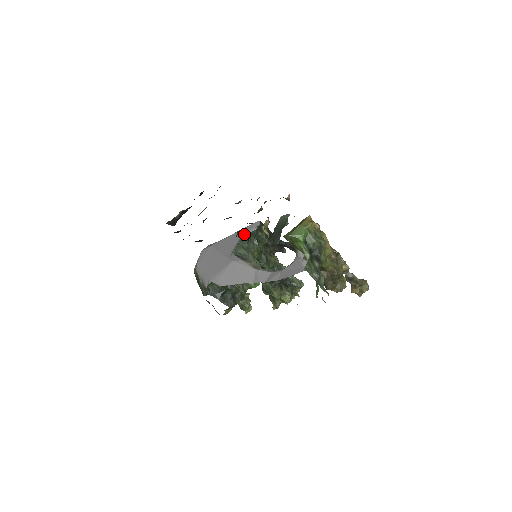
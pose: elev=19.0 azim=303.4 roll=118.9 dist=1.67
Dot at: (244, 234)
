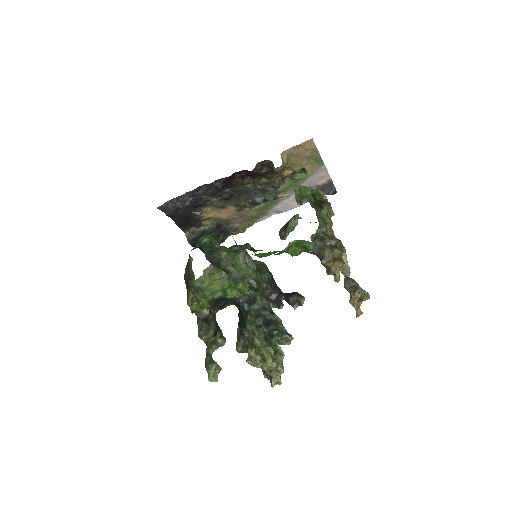
Dot at: occluded
